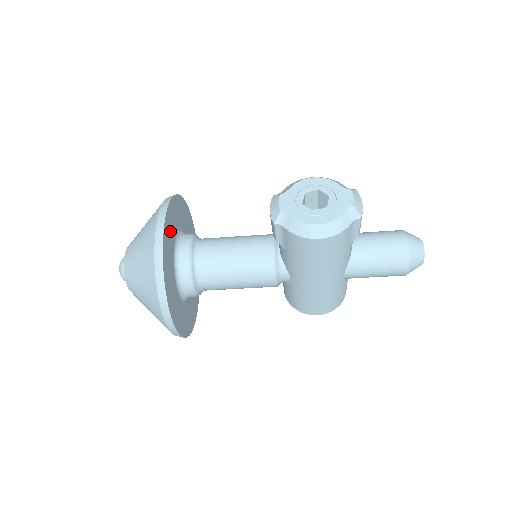
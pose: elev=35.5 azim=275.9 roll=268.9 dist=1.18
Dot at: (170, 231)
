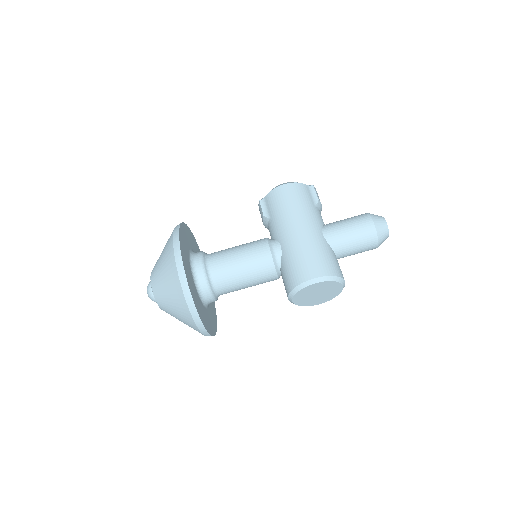
Dot at: (194, 244)
